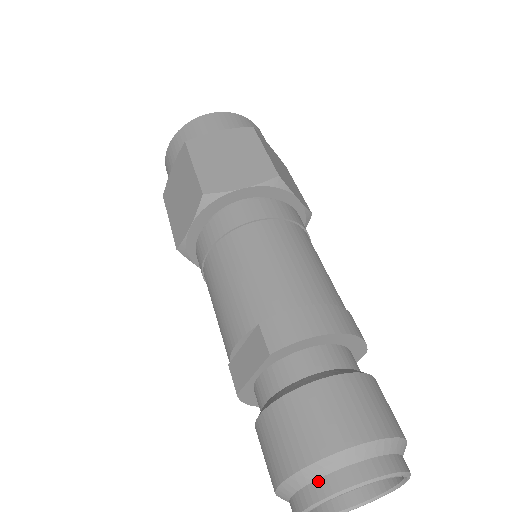
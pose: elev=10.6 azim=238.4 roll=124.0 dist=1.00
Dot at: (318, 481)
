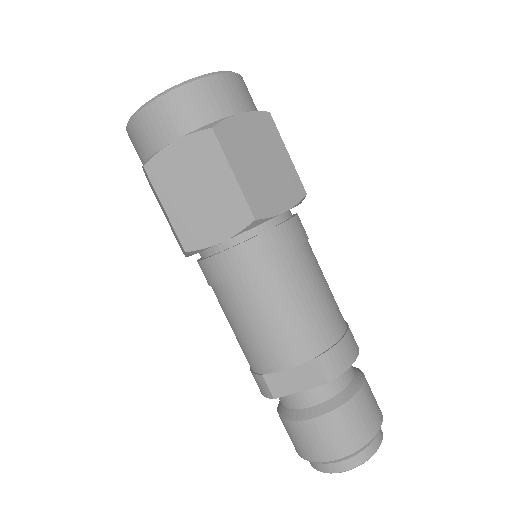
Dot at: (355, 457)
